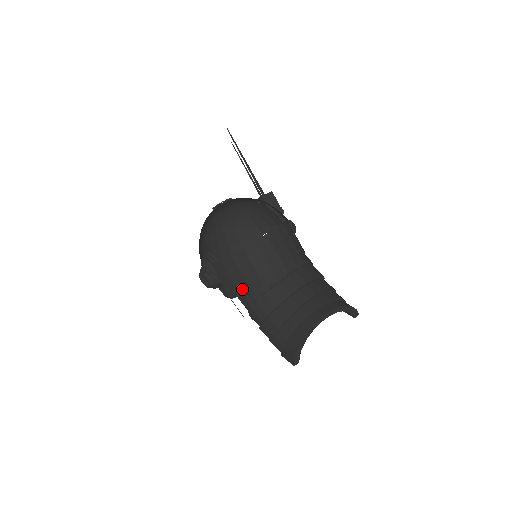
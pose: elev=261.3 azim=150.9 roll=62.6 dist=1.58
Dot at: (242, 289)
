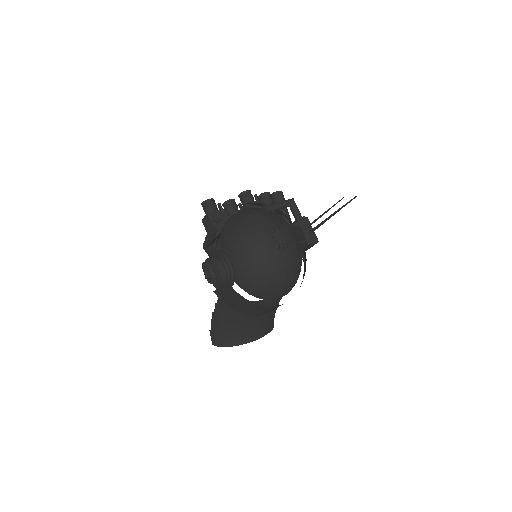
Dot at: (228, 304)
